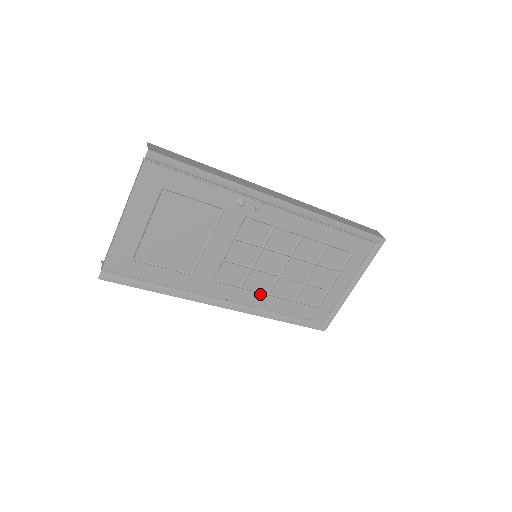
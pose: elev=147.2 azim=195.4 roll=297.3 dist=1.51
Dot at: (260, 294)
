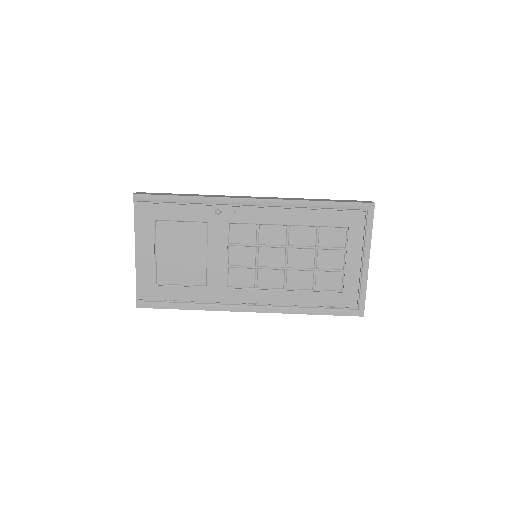
Dot at: (276, 291)
